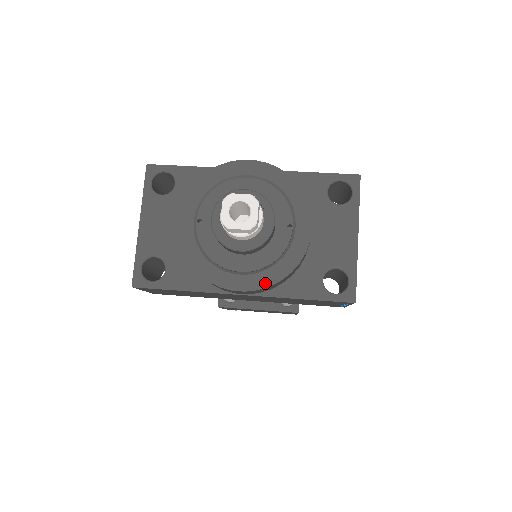
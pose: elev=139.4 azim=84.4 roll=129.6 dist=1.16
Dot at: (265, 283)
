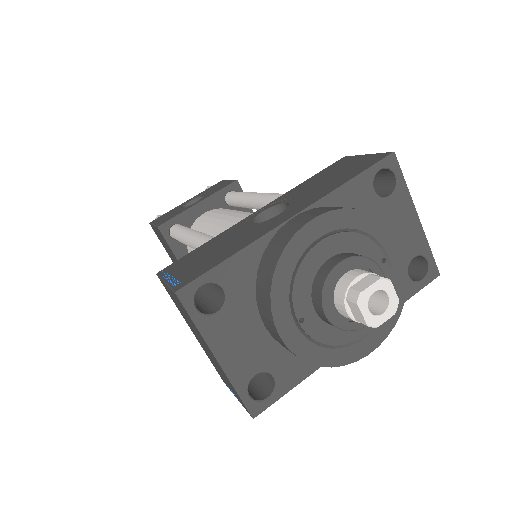
Dot at: (390, 327)
